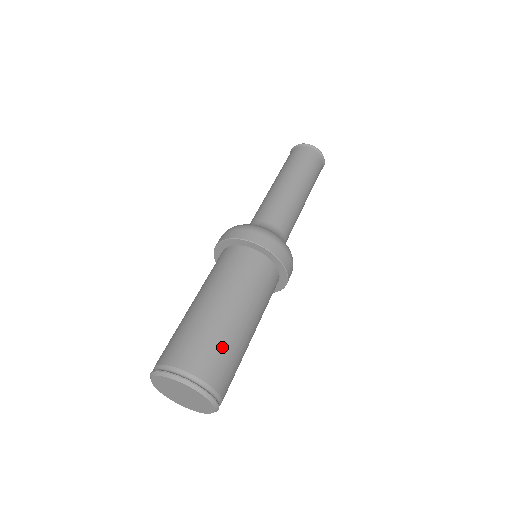
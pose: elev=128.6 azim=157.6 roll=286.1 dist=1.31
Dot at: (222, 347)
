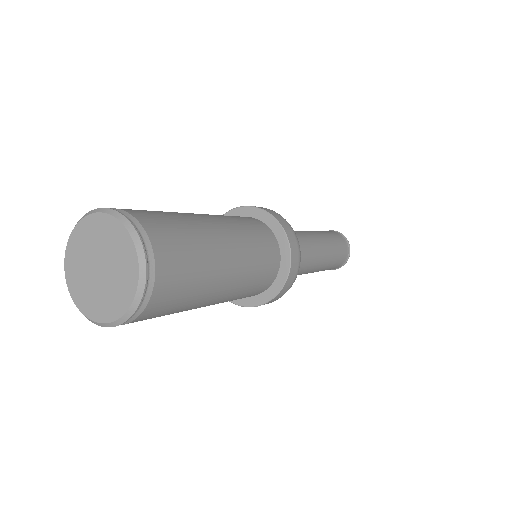
Dot at: (196, 266)
